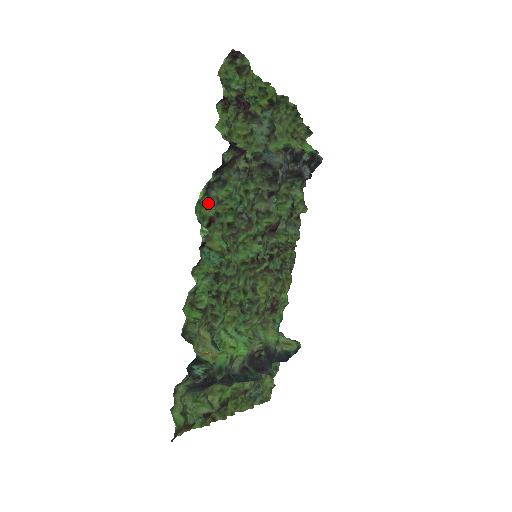
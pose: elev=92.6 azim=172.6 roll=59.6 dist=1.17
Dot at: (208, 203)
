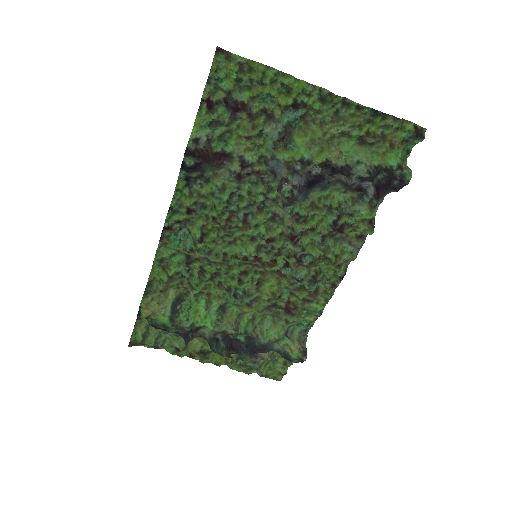
Dot at: (190, 194)
